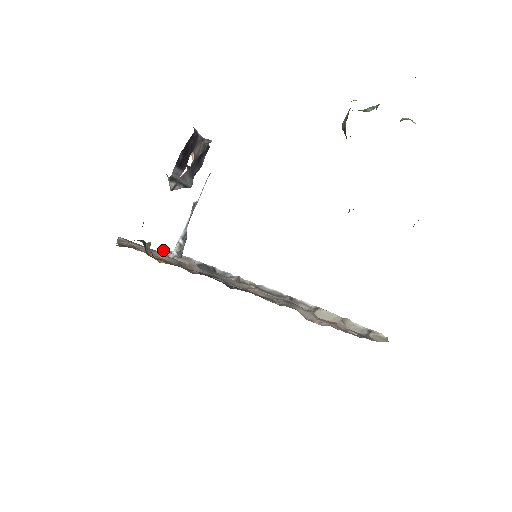
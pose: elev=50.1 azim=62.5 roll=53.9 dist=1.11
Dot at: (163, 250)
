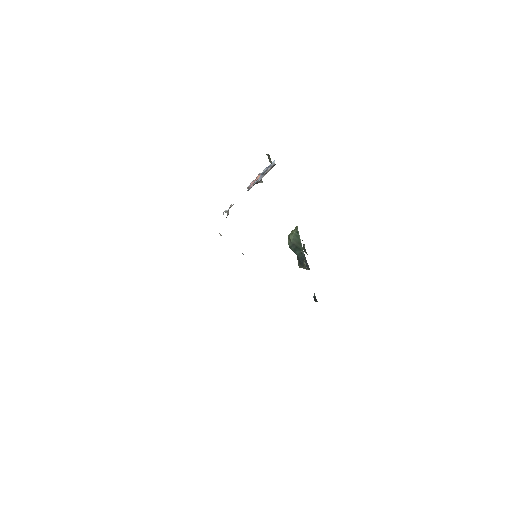
Dot at: occluded
